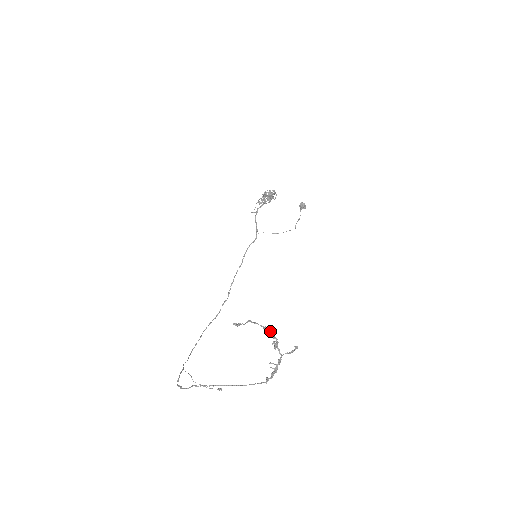
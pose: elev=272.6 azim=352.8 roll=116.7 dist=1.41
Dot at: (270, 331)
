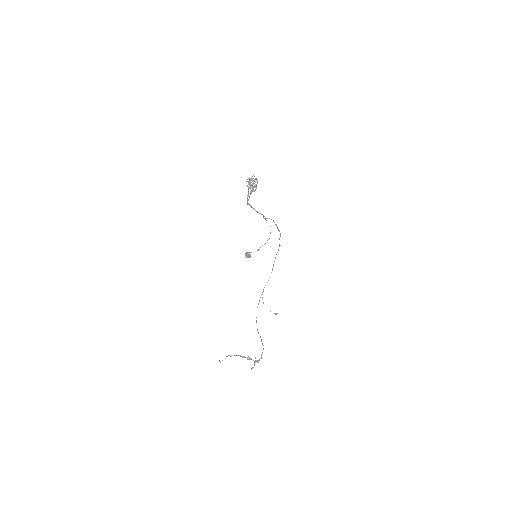
Dot at: occluded
